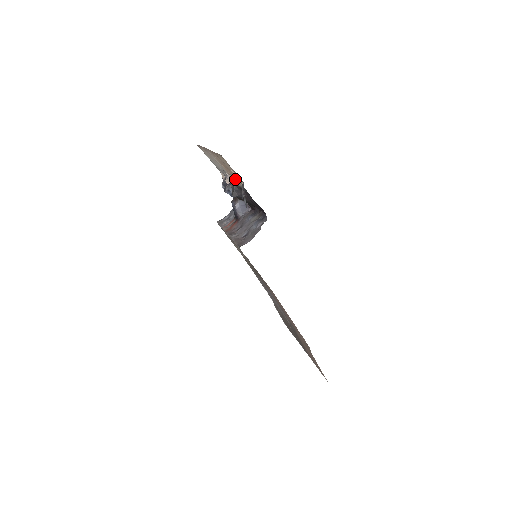
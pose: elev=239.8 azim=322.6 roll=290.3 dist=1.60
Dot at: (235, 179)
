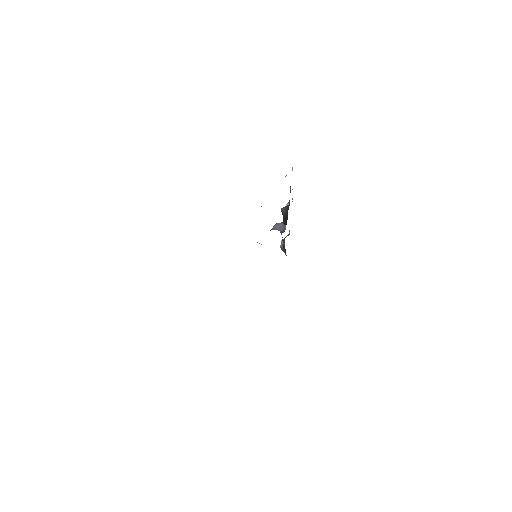
Dot at: occluded
